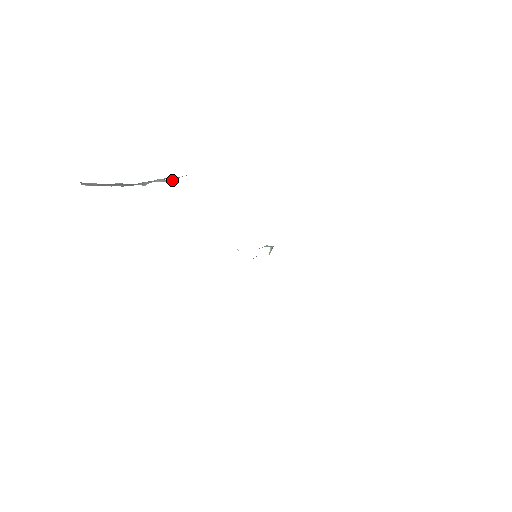
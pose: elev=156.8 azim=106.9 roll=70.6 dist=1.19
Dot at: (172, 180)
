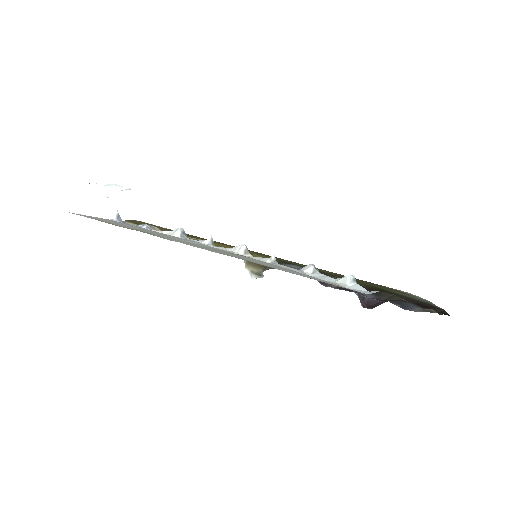
Dot at: (154, 235)
